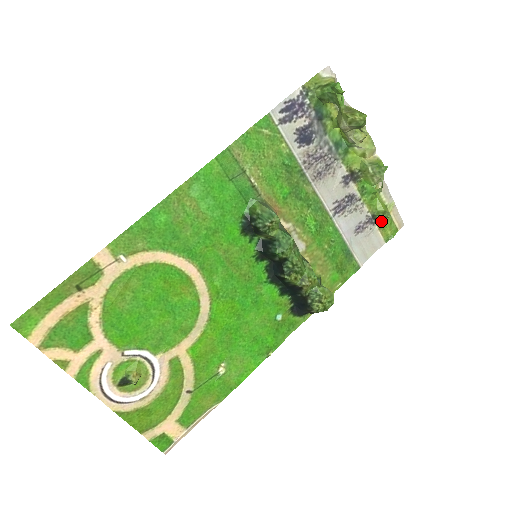
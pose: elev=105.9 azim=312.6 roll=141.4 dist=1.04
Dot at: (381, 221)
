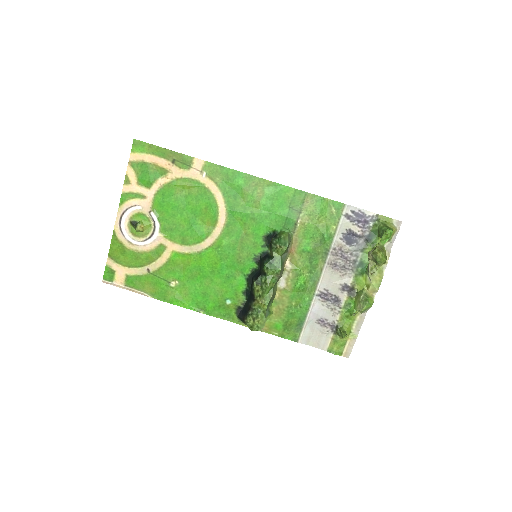
Dot at: (338, 336)
